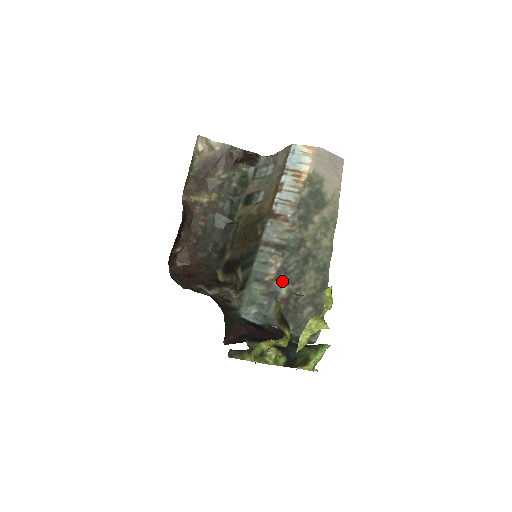
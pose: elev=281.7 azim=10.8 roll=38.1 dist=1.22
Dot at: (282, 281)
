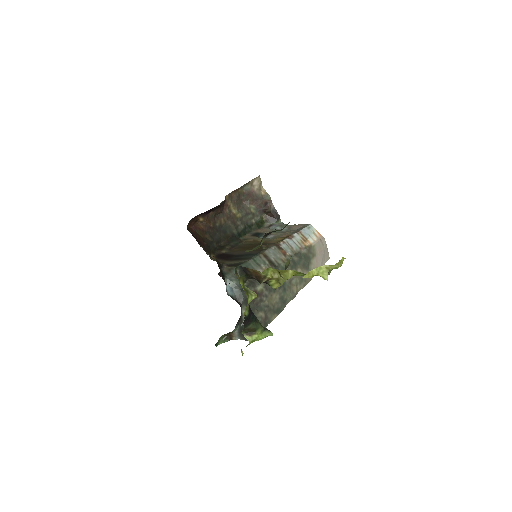
Dot at: occluded
